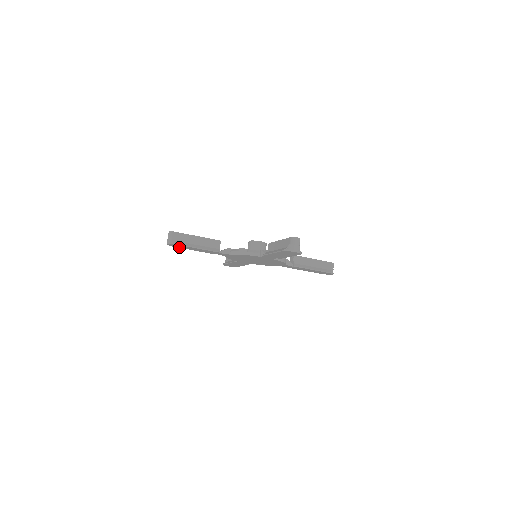
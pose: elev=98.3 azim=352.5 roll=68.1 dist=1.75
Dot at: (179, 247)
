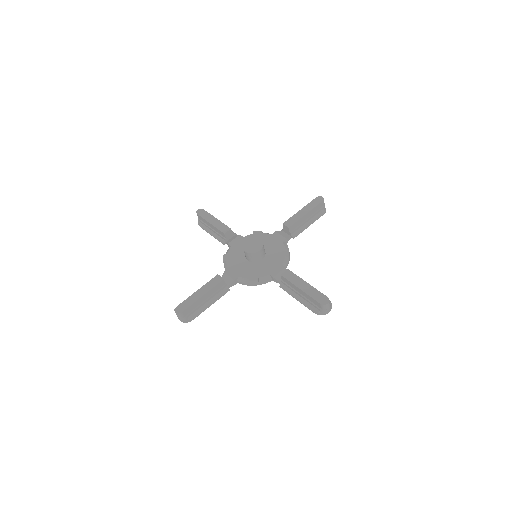
Dot at: occluded
